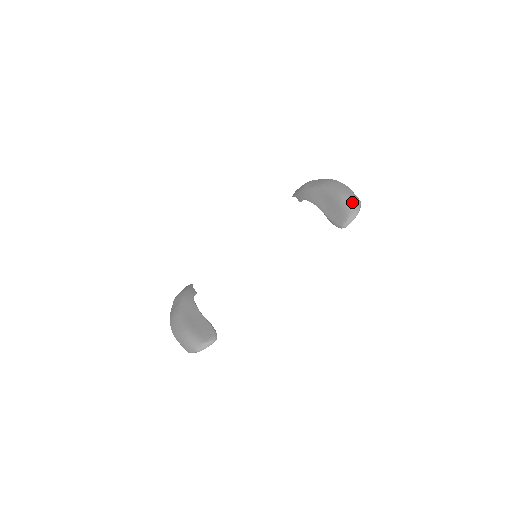
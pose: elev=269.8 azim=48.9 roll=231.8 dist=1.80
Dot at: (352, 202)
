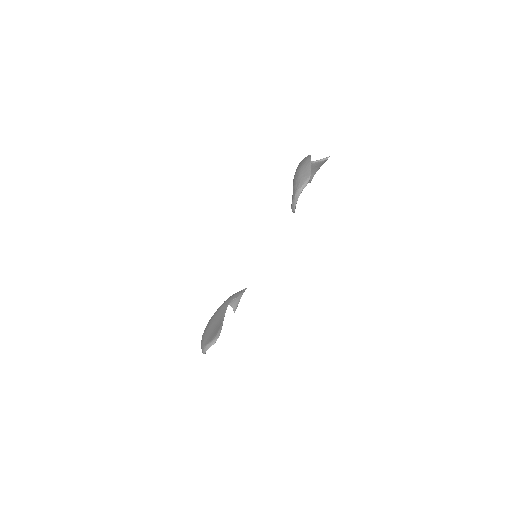
Dot at: (298, 180)
